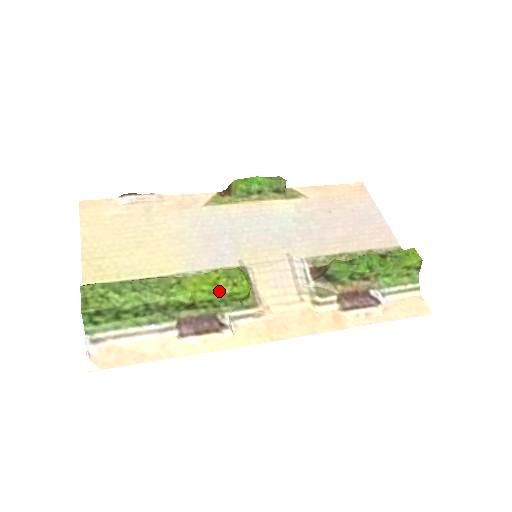
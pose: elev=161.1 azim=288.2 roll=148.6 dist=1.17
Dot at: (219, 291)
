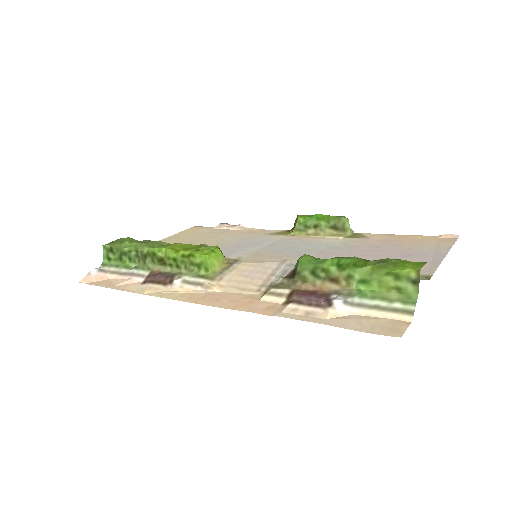
Dot at: (184, 252)
